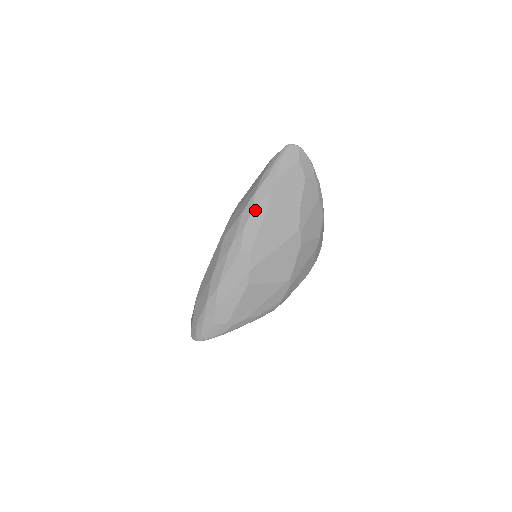
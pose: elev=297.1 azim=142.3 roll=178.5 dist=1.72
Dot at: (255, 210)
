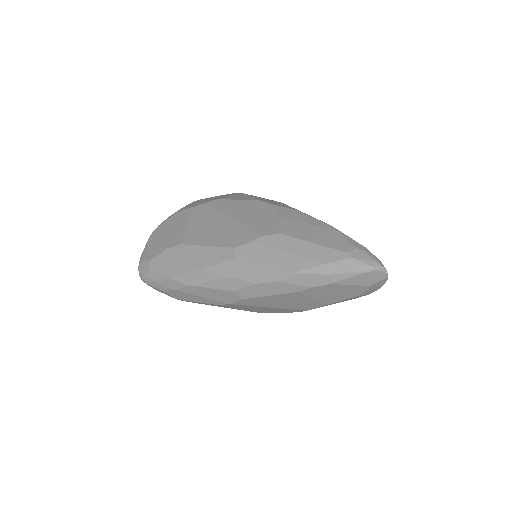
Dot at: (282, 284)
